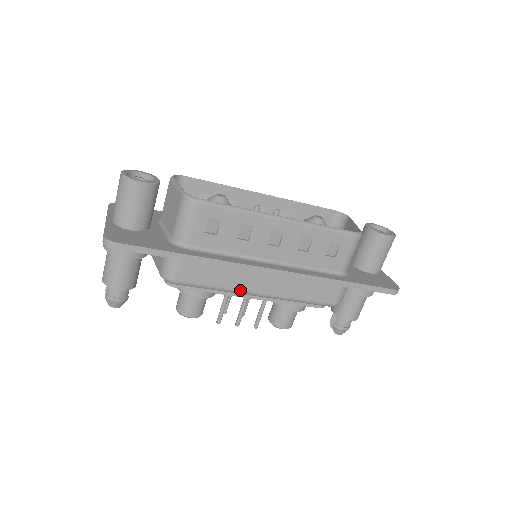
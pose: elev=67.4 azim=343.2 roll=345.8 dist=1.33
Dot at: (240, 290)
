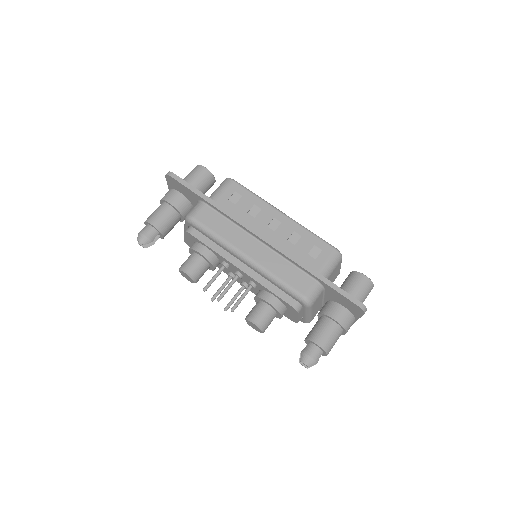
Dot at: (234, 246)
